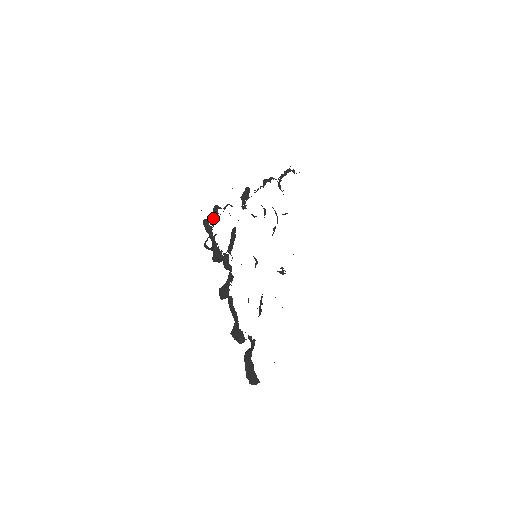
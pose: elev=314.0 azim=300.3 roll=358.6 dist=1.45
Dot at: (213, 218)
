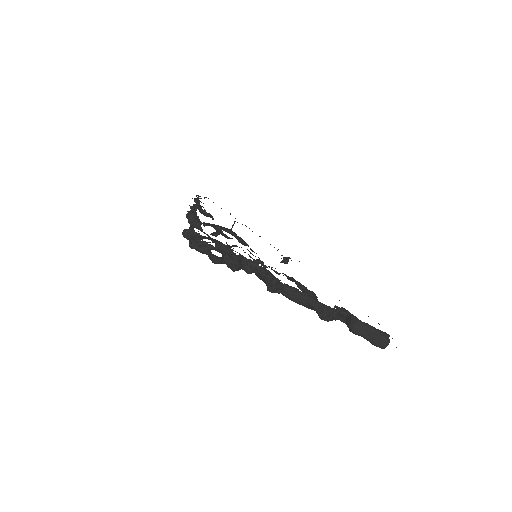
Dot at: (195, 236)
